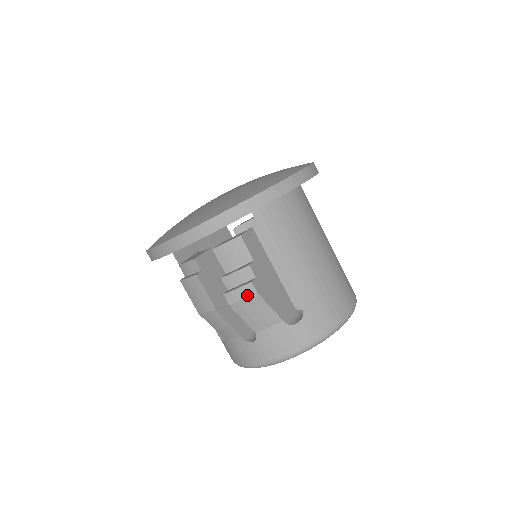
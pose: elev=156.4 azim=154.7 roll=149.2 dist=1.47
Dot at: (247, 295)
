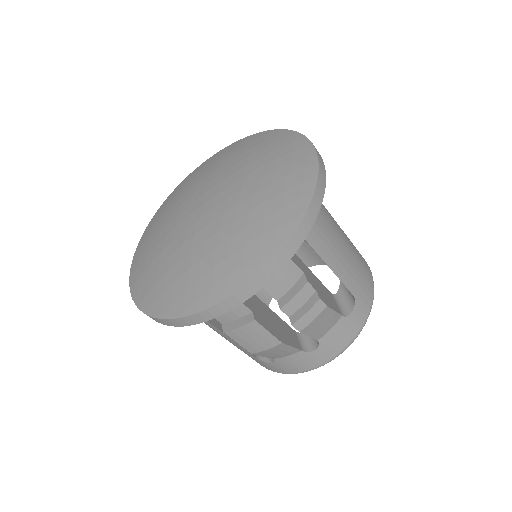
Dot at: (317, 313)
